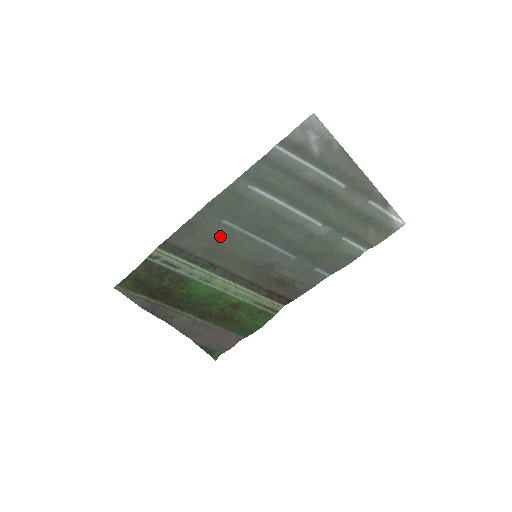
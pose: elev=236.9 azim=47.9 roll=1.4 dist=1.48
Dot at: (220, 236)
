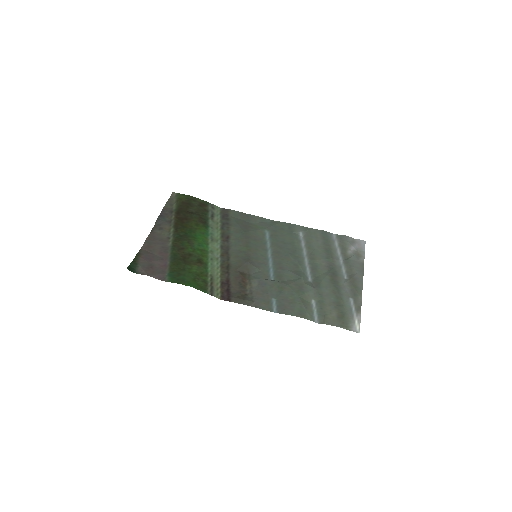
Dot at: (255, 233)
